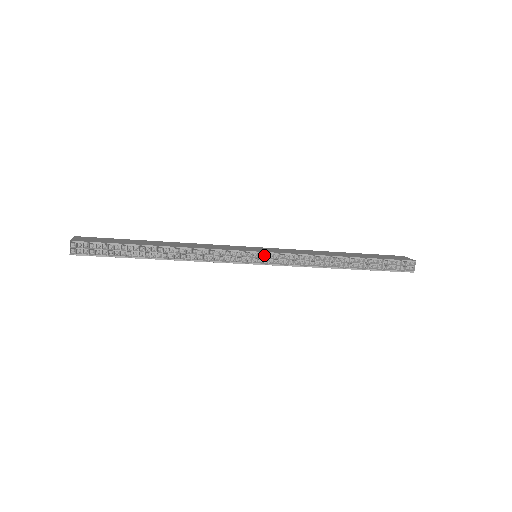
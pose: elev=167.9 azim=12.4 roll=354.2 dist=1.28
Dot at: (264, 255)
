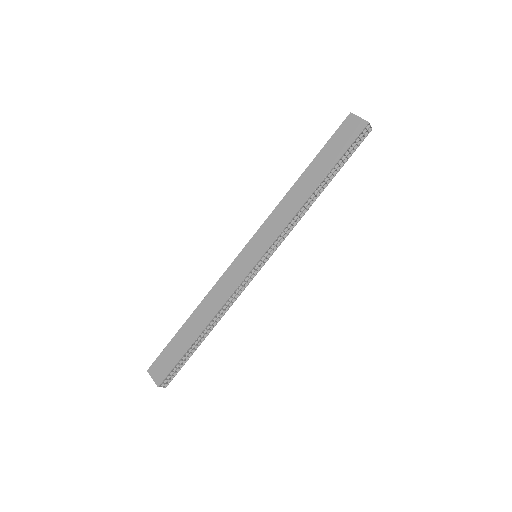
Dot at: (263, 255)
